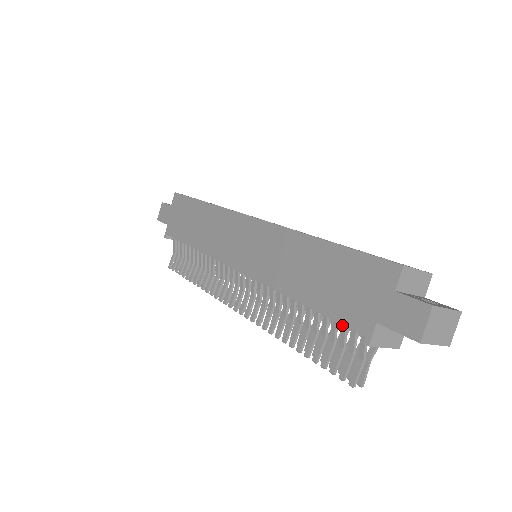
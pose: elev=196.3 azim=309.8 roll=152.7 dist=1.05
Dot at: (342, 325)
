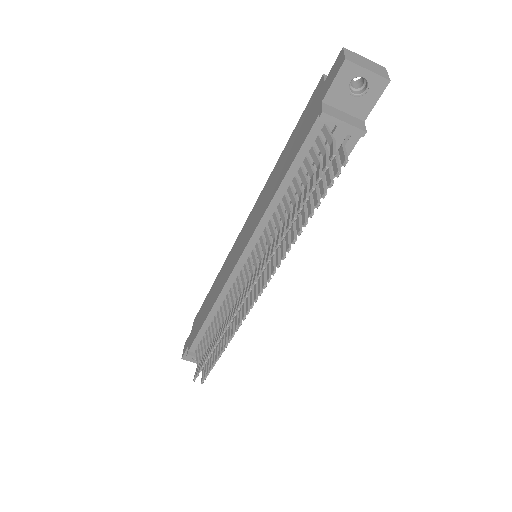
Dot at: (310, 152)
